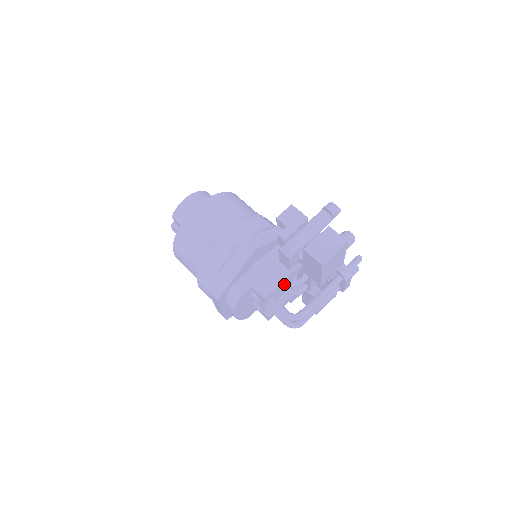
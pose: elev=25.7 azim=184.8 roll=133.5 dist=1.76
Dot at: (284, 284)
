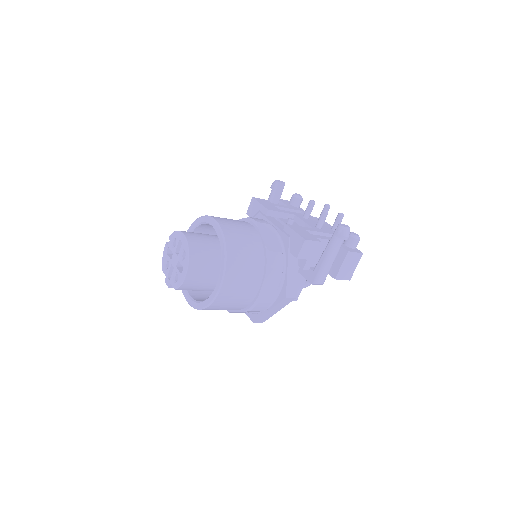
Dot at: occluded
